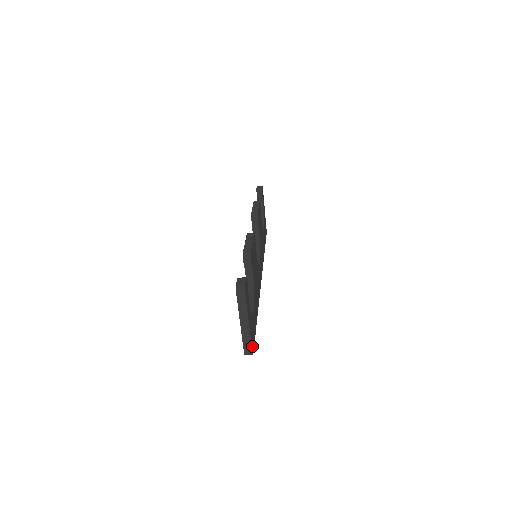
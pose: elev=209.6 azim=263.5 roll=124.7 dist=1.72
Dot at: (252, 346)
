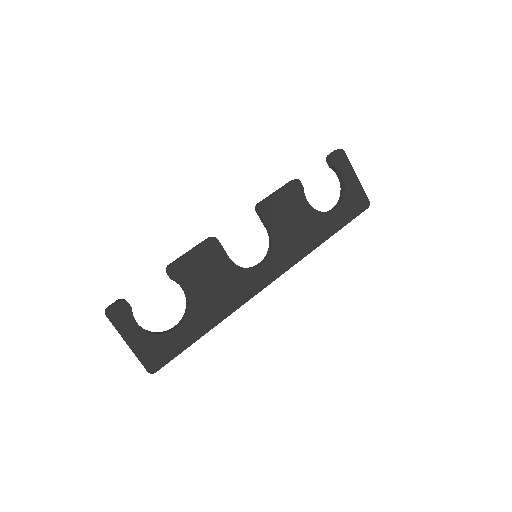
Dot at: (150, 365)
